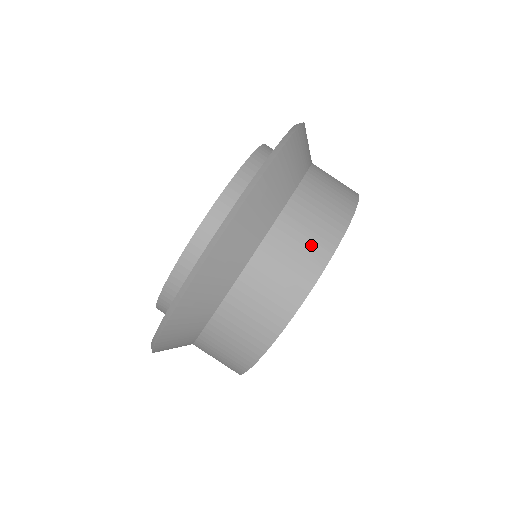
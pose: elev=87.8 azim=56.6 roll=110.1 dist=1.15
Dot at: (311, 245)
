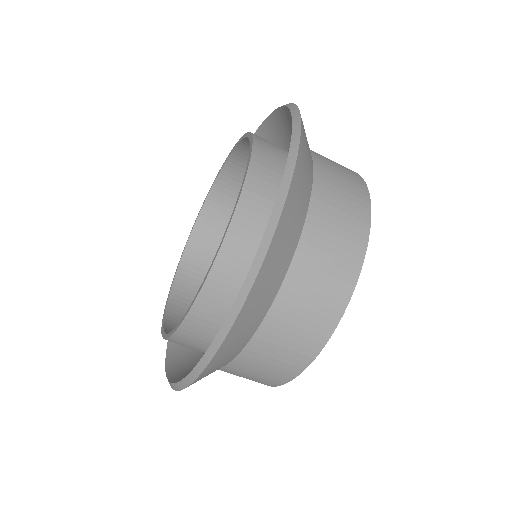
Dot at: (260, 379)
